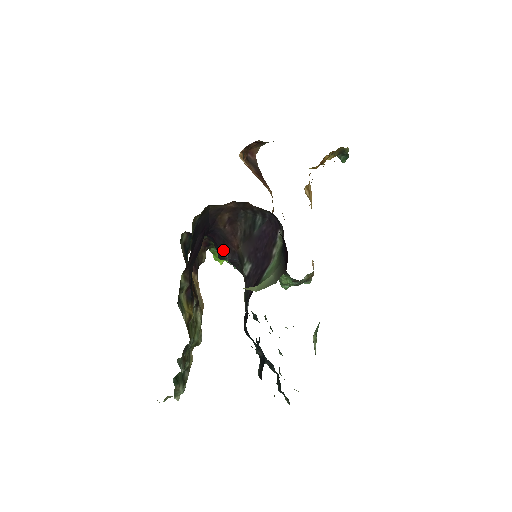
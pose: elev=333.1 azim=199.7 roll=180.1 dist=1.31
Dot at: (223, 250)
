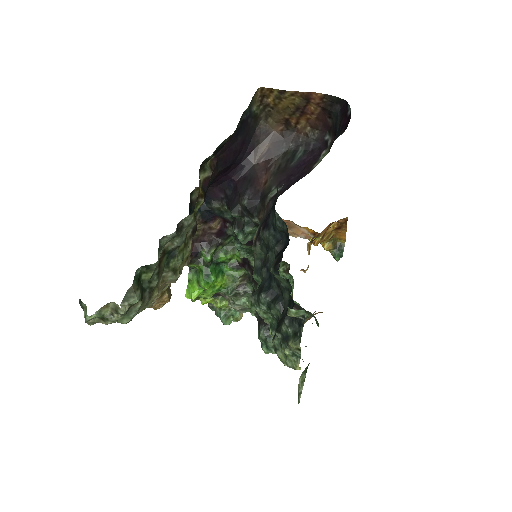
Dot at: (244, 191)
